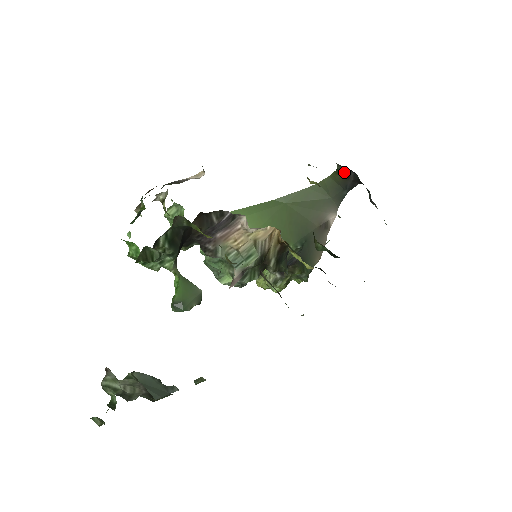
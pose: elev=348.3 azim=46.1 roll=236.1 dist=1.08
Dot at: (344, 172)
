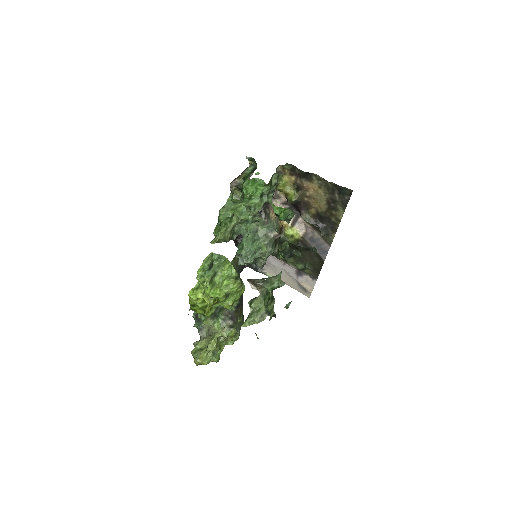
Dot at: occluded
